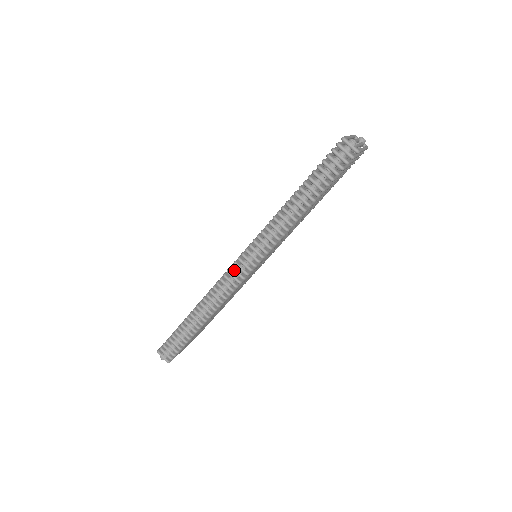
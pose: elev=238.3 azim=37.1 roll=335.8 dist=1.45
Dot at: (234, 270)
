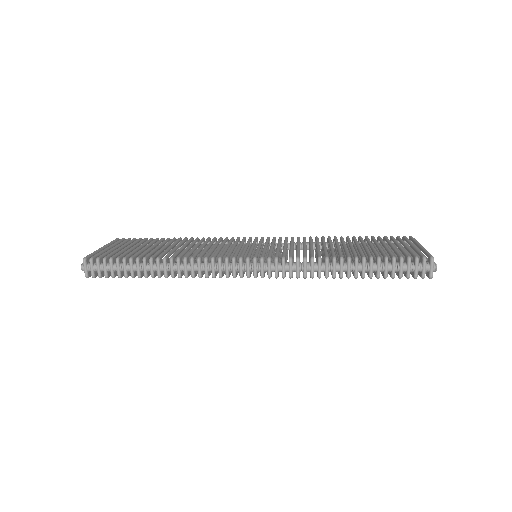
Dot at: (241, 264)
